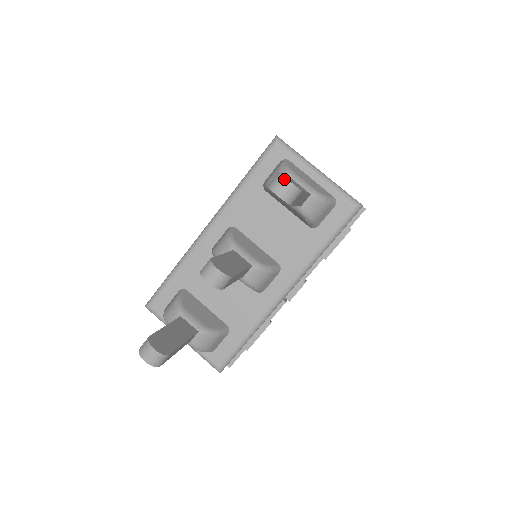
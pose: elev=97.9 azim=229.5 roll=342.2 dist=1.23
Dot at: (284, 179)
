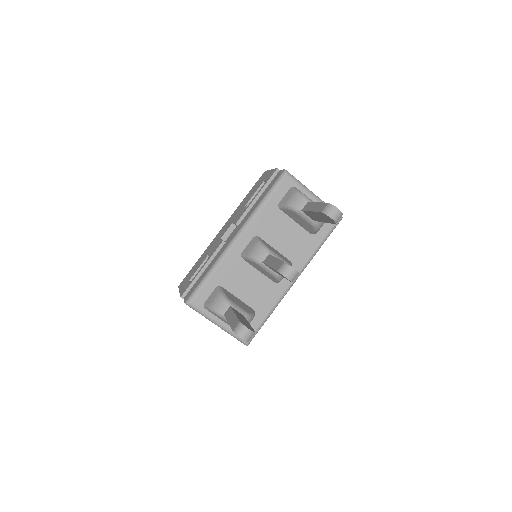
Dot at: (336, 208)
